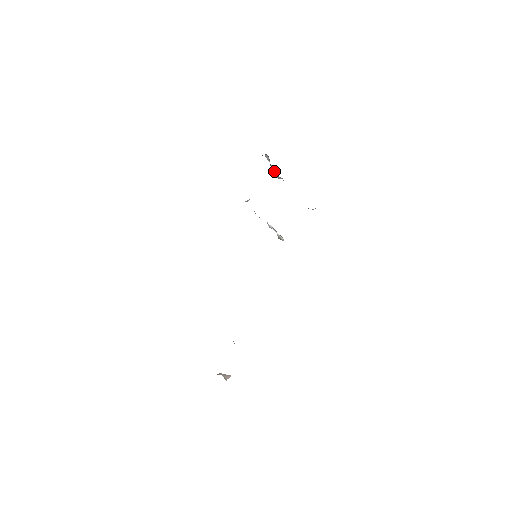
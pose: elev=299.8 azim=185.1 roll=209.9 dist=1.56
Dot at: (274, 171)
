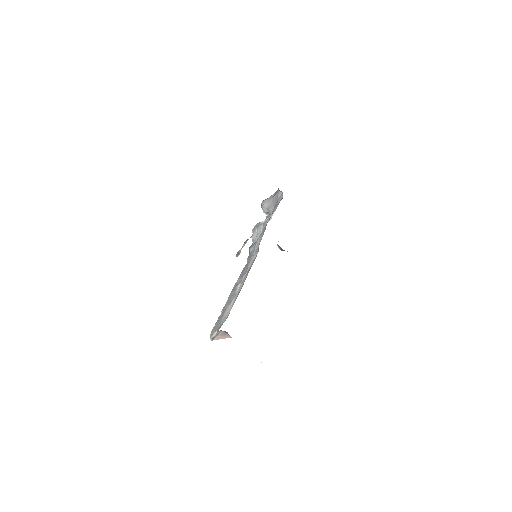
Dot at: (271, 205)
